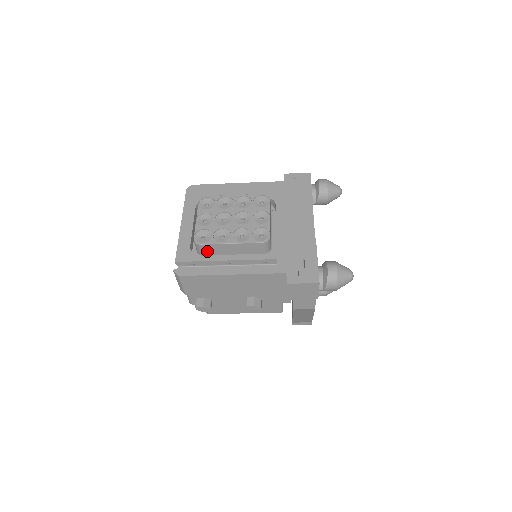
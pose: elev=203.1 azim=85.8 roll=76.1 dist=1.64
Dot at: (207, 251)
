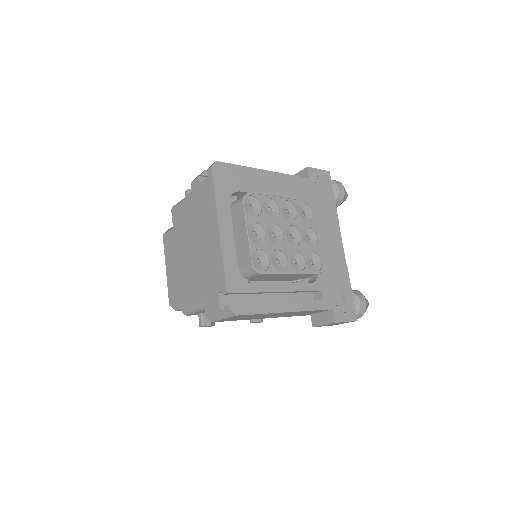
Dot at: (257, 277)
